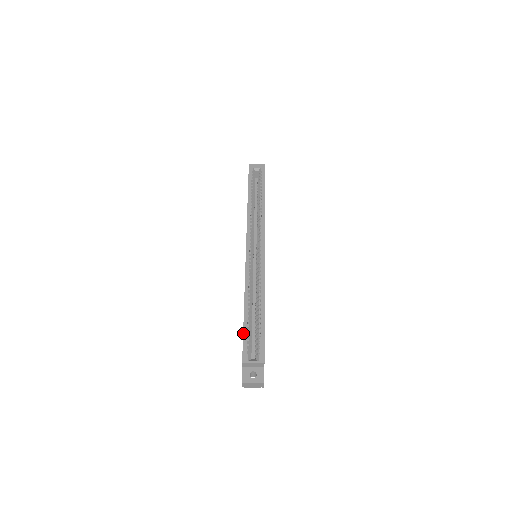
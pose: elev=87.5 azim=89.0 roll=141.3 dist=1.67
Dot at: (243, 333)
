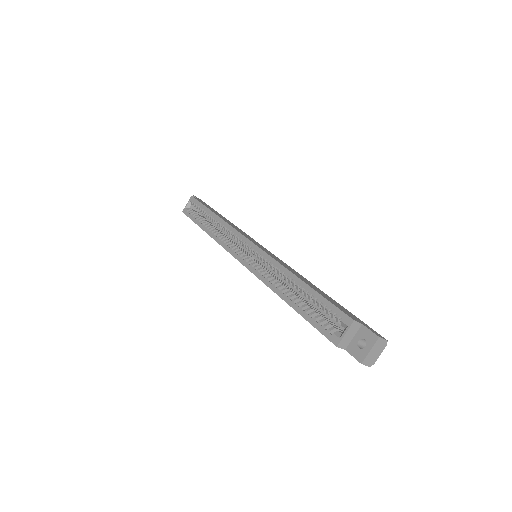
Dot at: occluded
